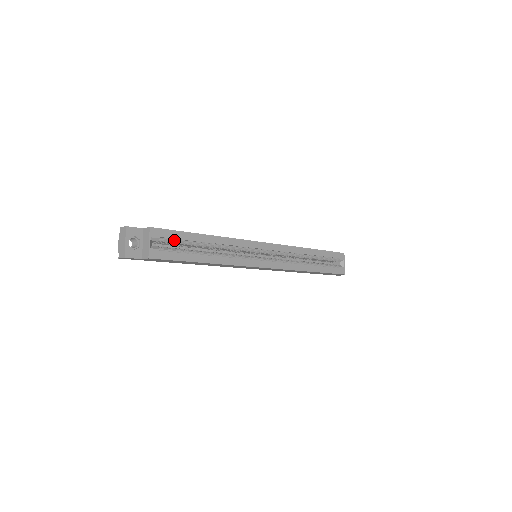
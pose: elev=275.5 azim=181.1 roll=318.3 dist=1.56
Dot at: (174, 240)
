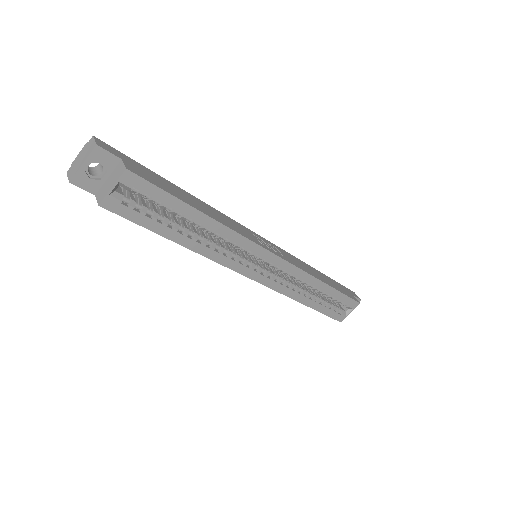
Dot at: (152, 200)
